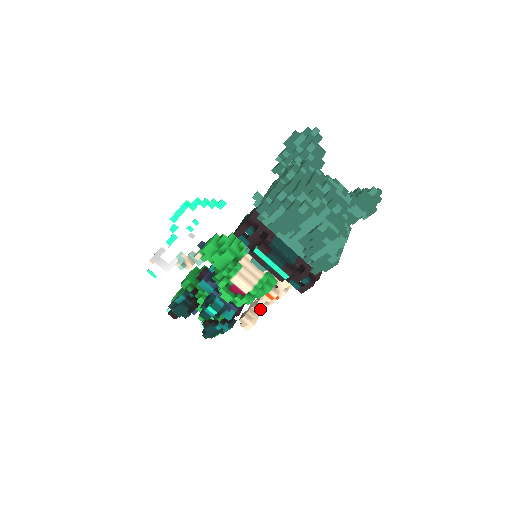
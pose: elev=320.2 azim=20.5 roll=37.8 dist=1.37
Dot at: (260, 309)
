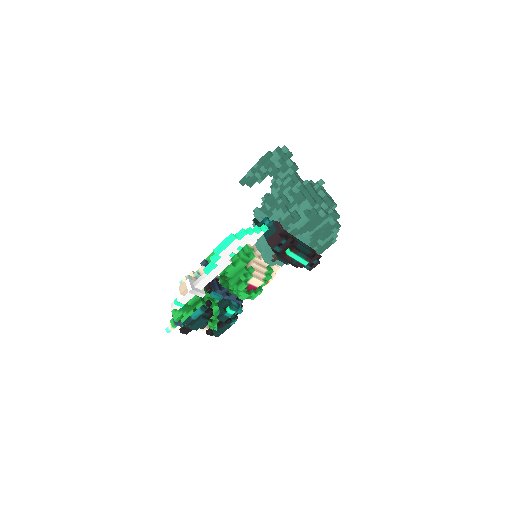
Dot at: occluded
